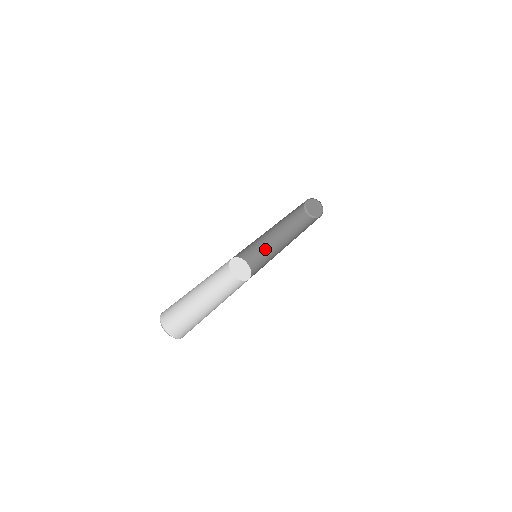
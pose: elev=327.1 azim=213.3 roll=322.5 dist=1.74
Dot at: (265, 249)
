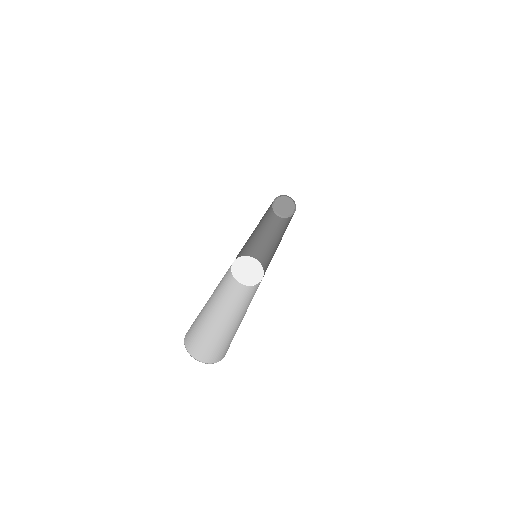
Dot at: (257, 253)
